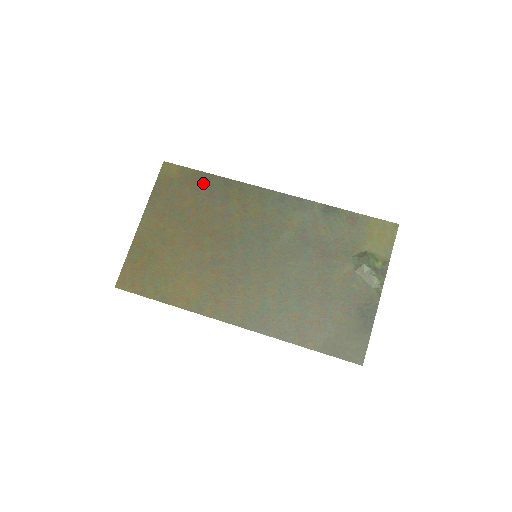
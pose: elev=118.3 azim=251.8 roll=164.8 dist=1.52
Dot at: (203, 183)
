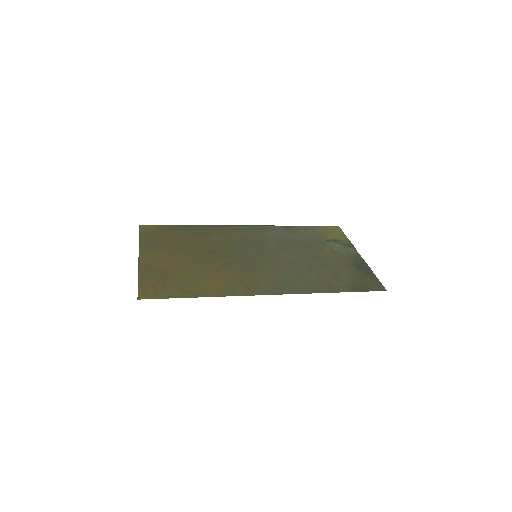
Dot at: (182, 230)
